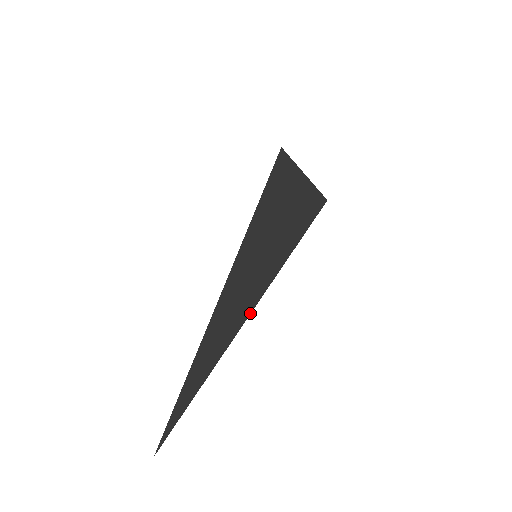
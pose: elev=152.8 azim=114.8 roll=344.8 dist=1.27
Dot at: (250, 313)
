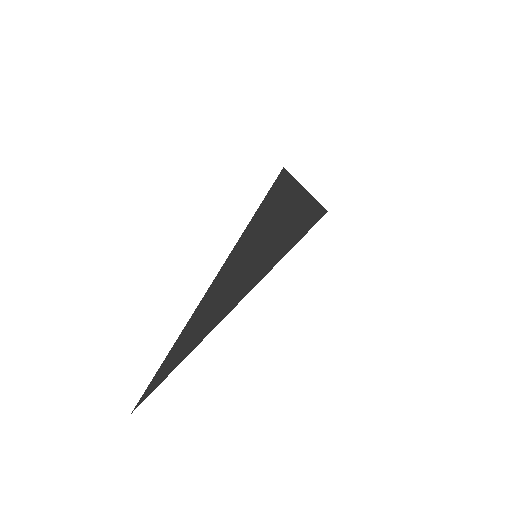
Dot at: (240, 300)
